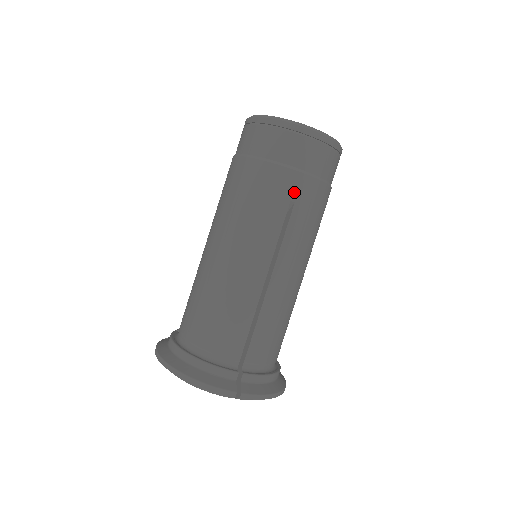
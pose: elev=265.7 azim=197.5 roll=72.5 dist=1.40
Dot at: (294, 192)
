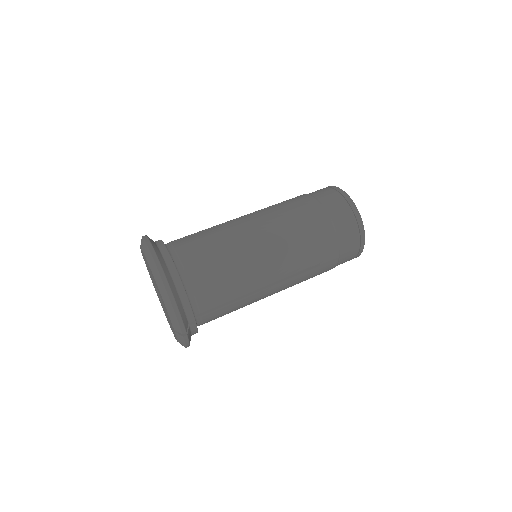
Dot at: (293, 199)
